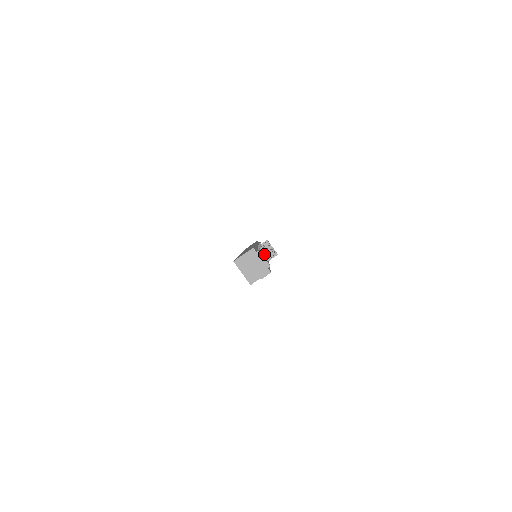
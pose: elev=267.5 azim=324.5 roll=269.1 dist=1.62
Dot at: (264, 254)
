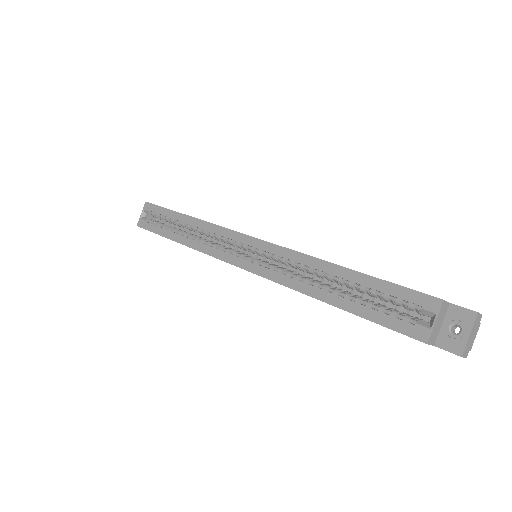
Dot at: occluded
